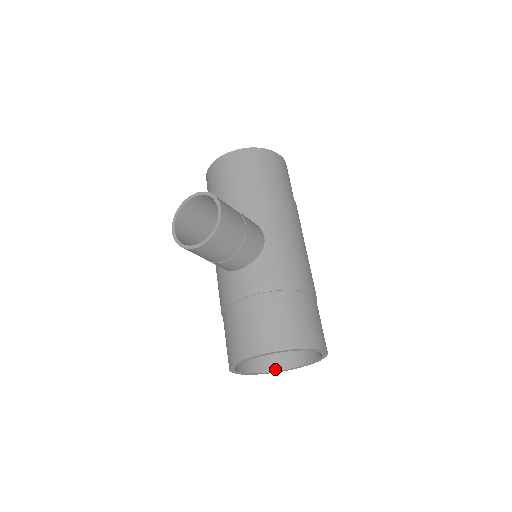
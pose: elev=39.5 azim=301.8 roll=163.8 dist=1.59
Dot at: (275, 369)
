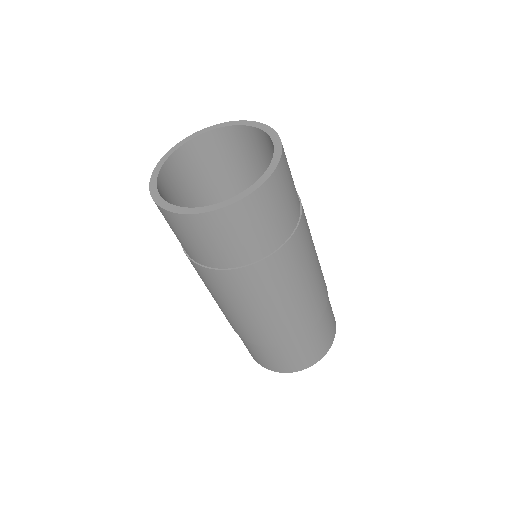
Dot at: (196, 210)
